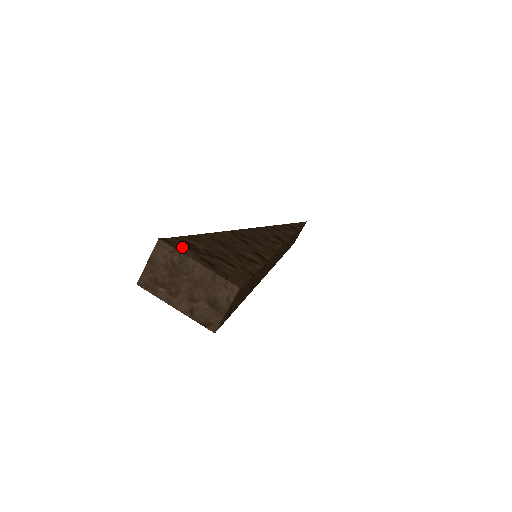
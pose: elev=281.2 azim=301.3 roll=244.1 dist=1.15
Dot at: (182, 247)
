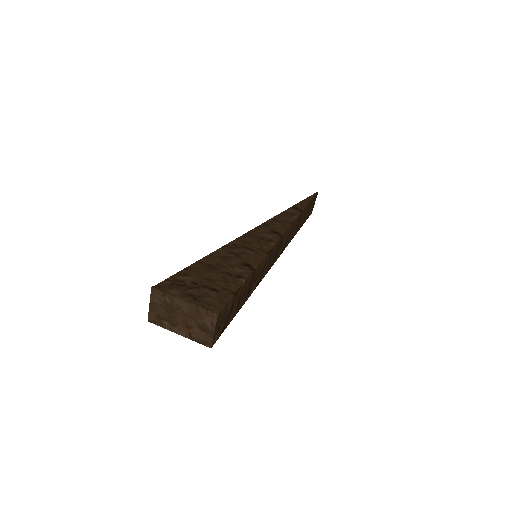
Dot at: (171, 288)
